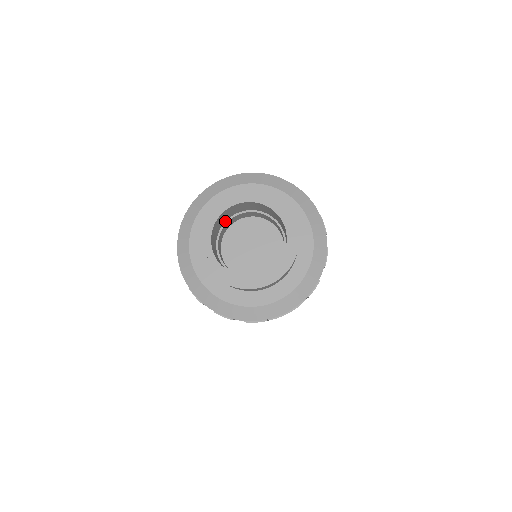
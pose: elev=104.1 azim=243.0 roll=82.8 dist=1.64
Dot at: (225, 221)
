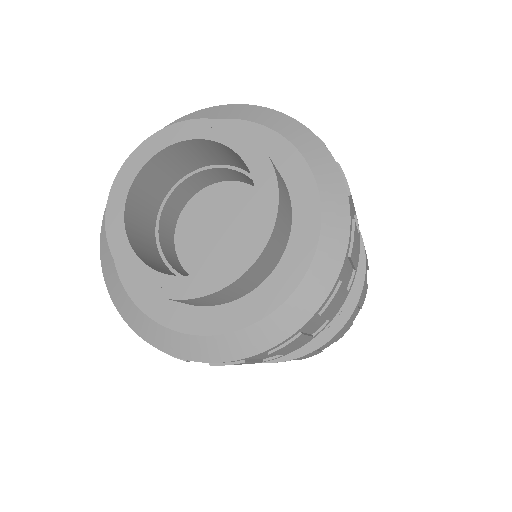
Dot at: (191, 171)
